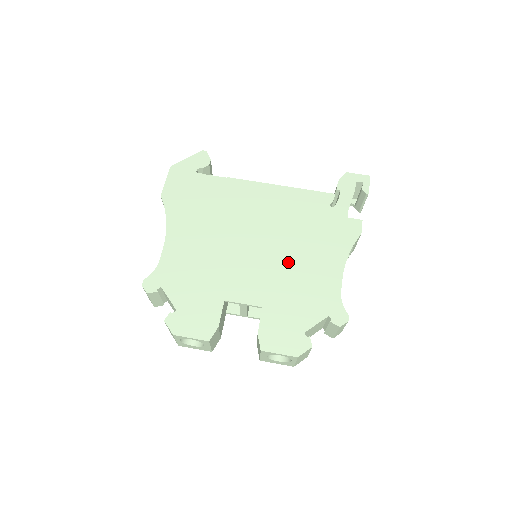
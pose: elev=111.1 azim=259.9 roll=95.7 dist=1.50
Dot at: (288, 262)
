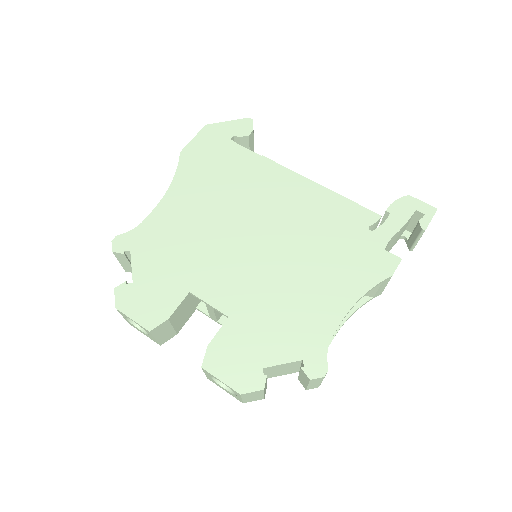
Dot at: (284, 276)
